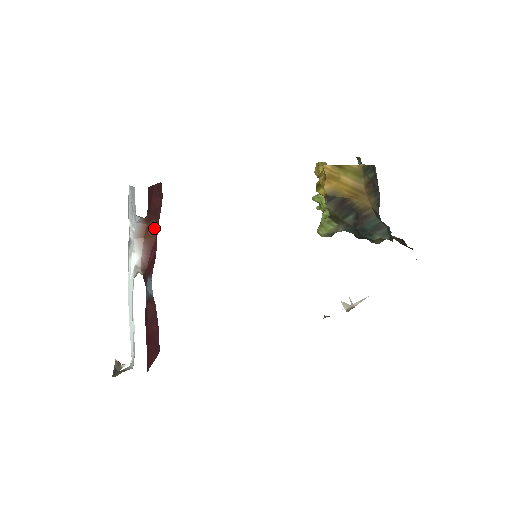
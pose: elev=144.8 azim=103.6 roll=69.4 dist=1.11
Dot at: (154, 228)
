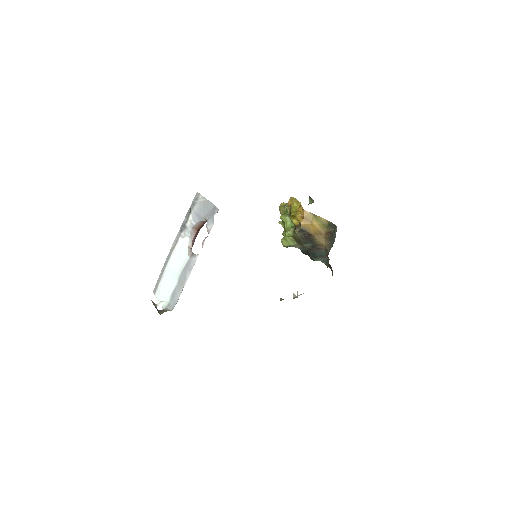
Dot at: occluded
